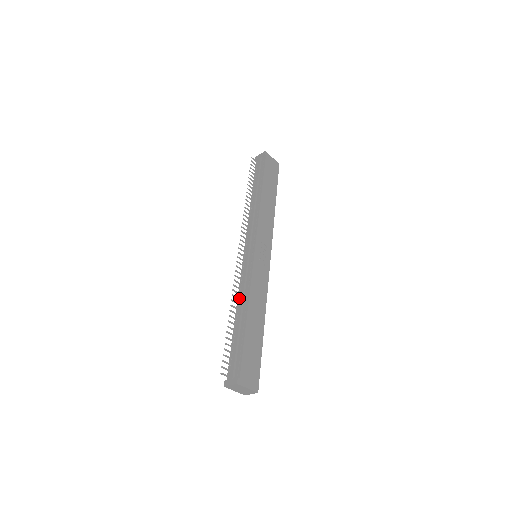
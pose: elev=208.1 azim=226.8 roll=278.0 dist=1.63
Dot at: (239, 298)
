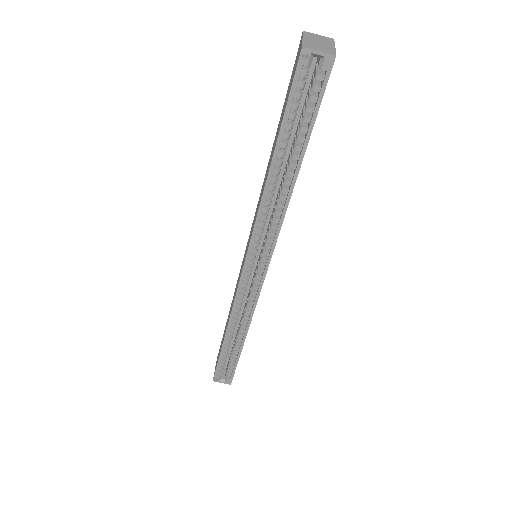
Dot at: occluded
